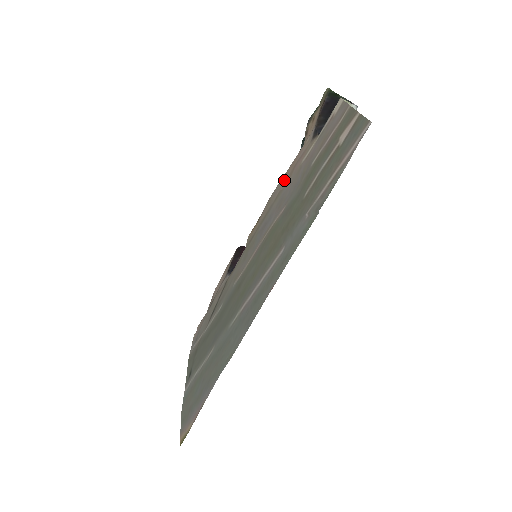
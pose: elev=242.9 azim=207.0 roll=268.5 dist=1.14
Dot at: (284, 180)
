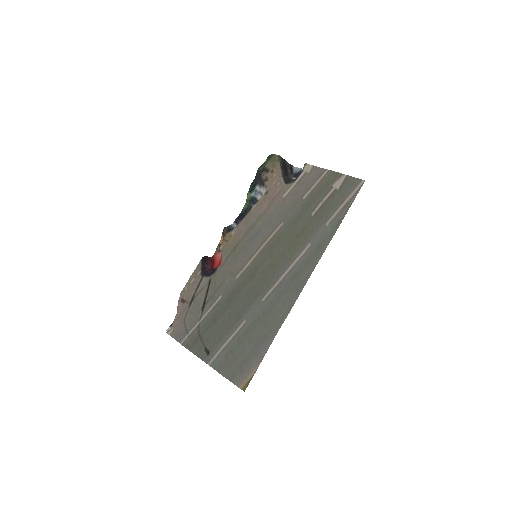
Dot at: (261, 208)
